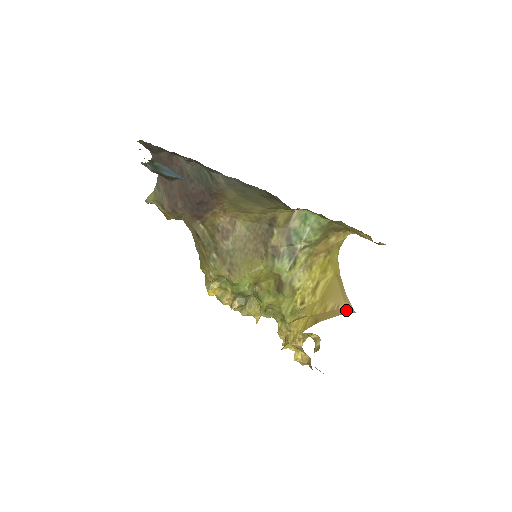
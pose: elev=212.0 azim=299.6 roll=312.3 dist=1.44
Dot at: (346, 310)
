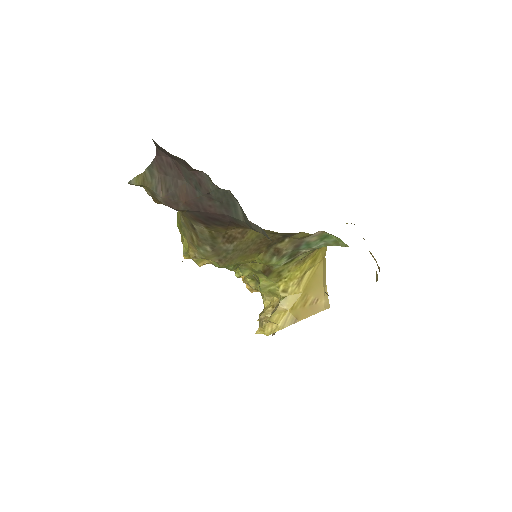
Dot at: (324, 306)
